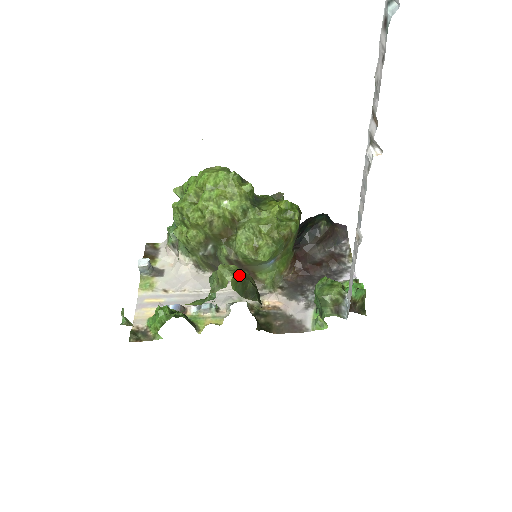
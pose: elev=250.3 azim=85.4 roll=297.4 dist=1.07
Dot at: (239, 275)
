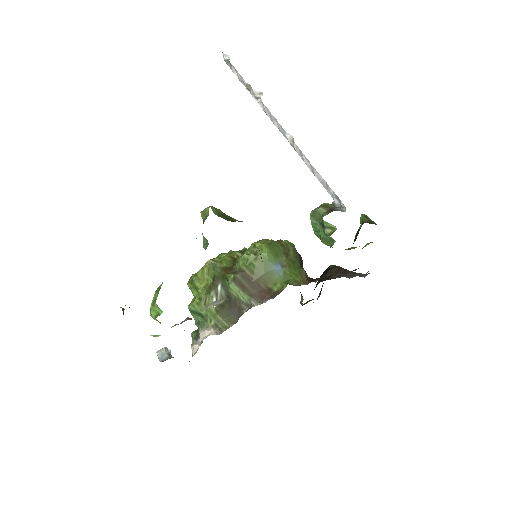
Dot at: (220, 211)
